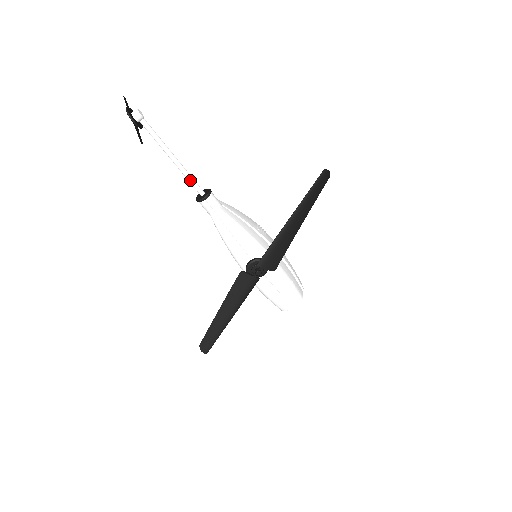
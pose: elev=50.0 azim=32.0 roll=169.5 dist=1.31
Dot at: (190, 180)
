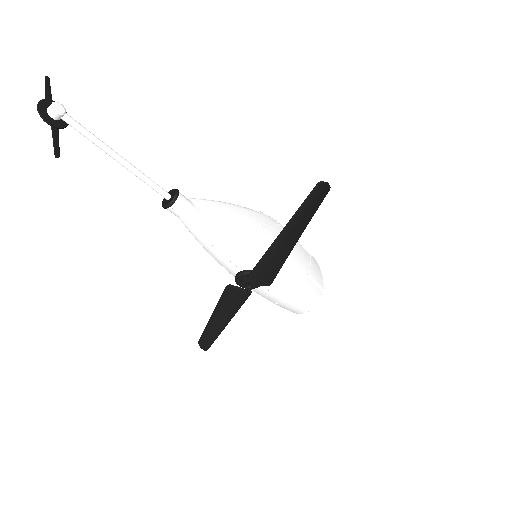
Dot at: (147, 183)
